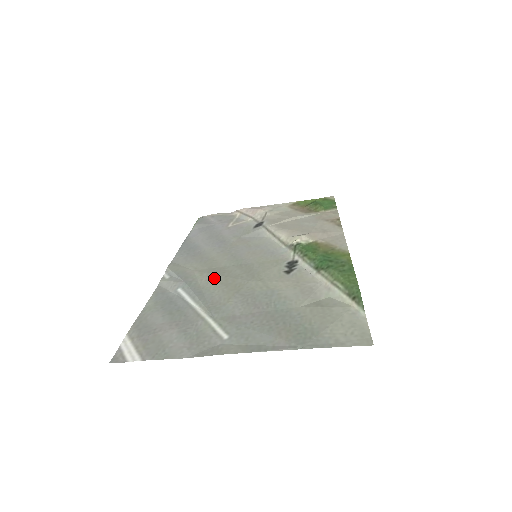
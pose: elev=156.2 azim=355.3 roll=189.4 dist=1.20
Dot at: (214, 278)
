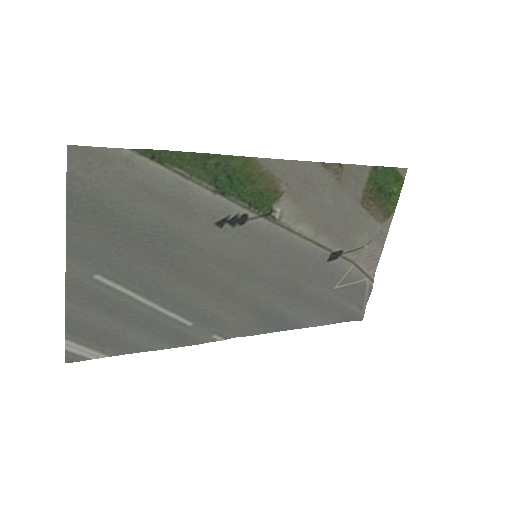
Dot at: (210, 294)
